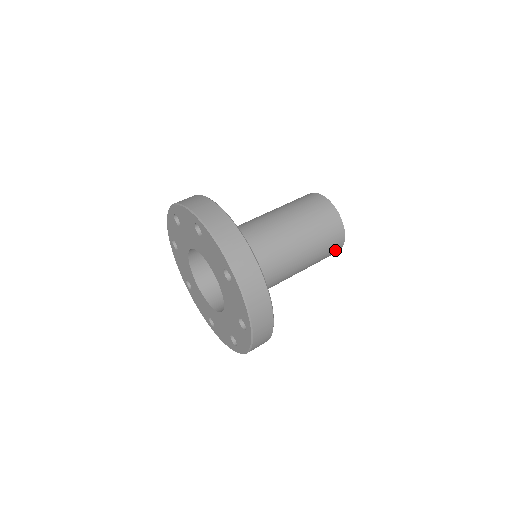
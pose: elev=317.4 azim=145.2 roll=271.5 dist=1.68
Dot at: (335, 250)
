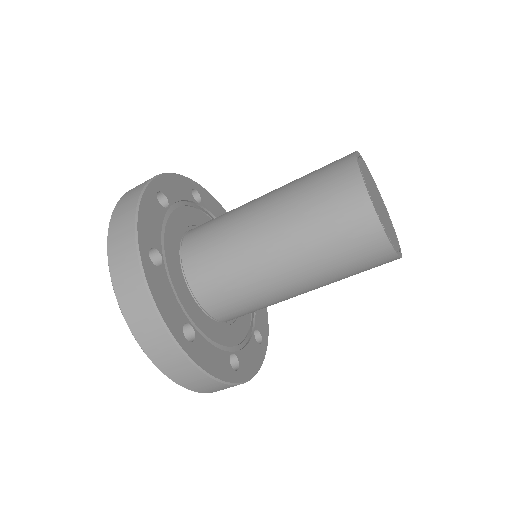
Dot at: occluded
